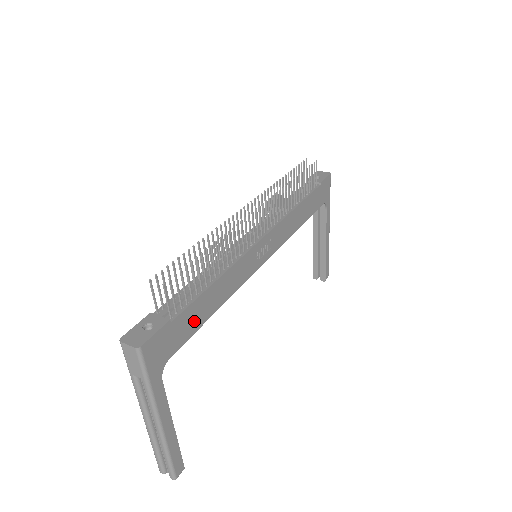
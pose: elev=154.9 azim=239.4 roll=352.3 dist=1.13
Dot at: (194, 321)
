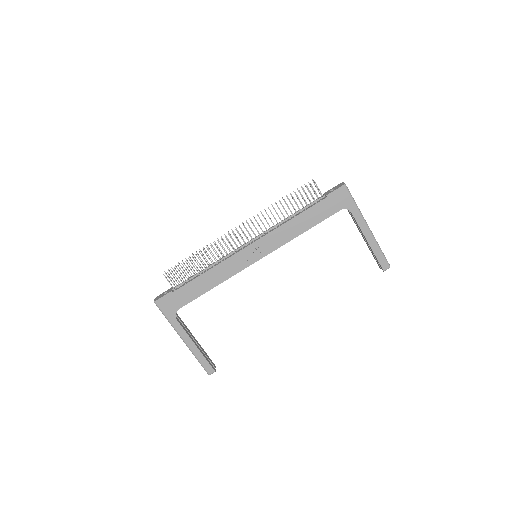
Dot at: (193, 293)
